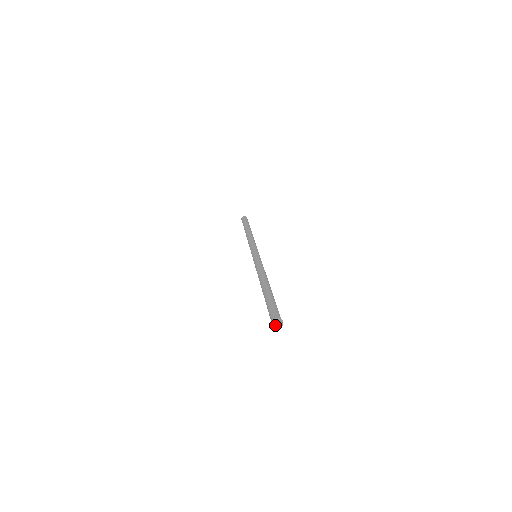
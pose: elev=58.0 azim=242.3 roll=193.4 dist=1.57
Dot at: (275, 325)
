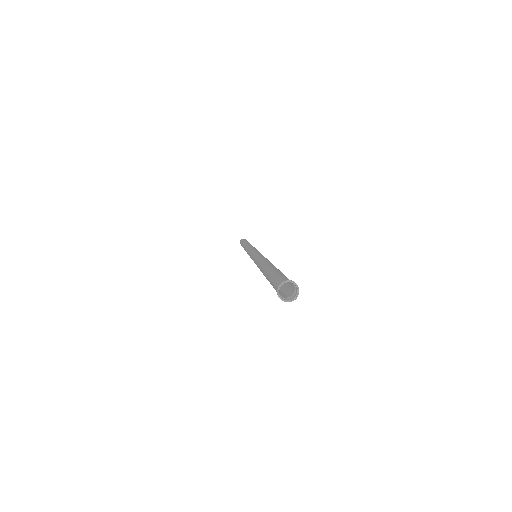
Dot at: (285, 298)
